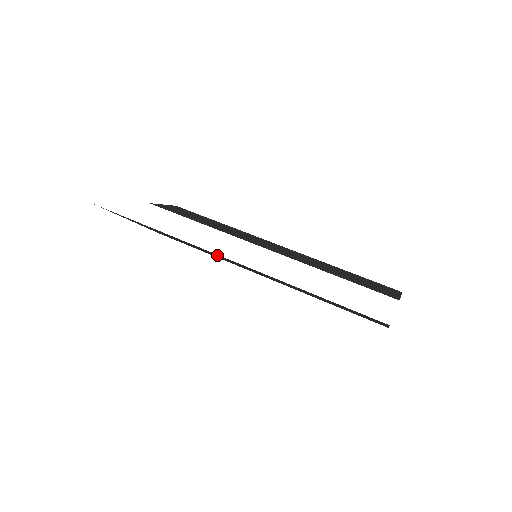
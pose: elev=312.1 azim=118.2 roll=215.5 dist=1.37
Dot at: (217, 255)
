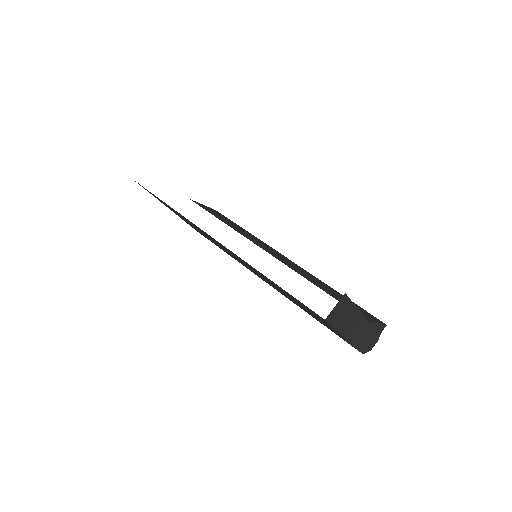
Dot at: (214, 240)
